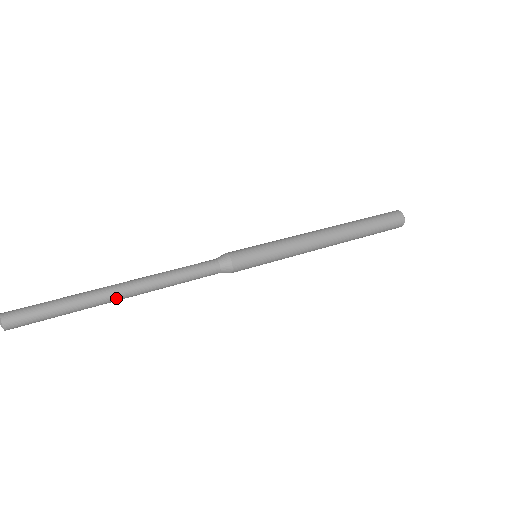
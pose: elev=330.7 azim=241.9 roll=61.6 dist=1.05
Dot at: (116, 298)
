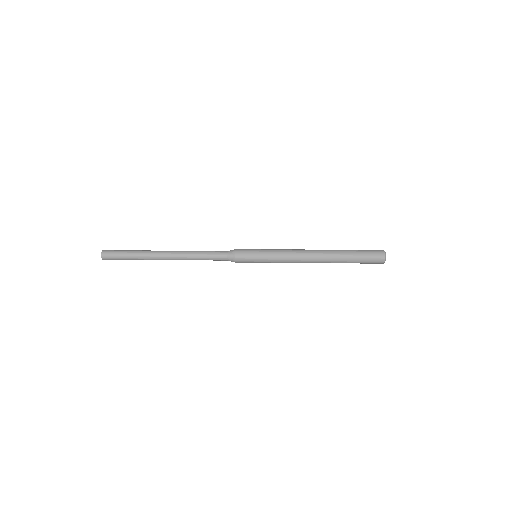
Dot at: (161, 252)
